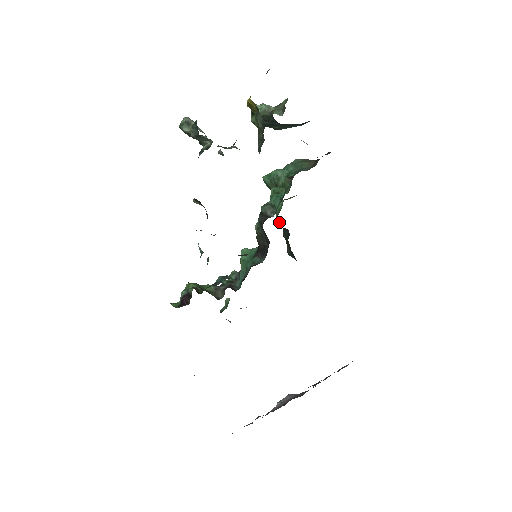
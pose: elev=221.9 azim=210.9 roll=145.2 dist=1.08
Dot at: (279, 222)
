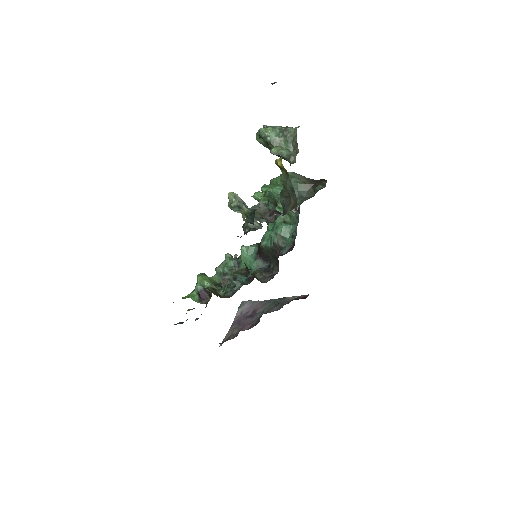
Dot at: occluded
